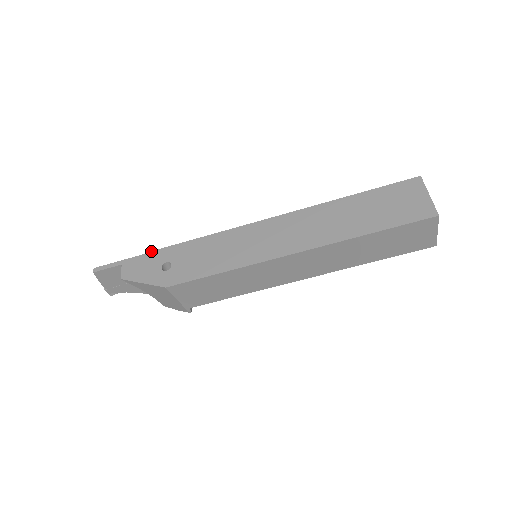
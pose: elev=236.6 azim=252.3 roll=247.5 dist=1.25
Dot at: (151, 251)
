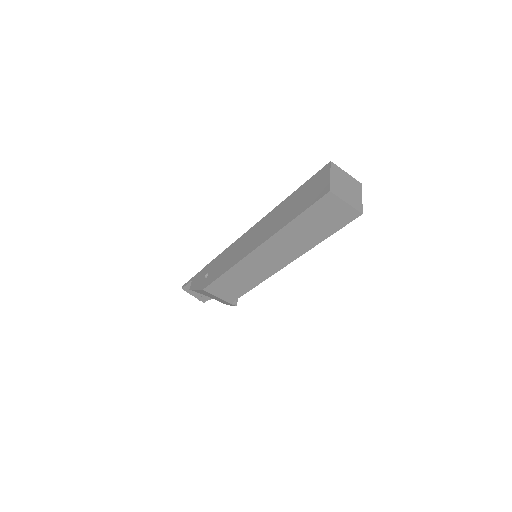
Dot at: (203, 268)
